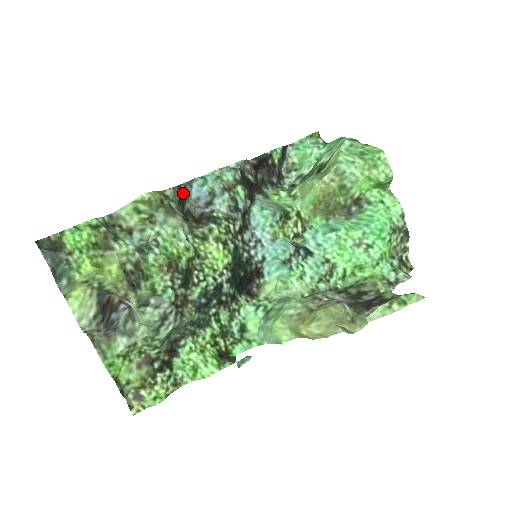
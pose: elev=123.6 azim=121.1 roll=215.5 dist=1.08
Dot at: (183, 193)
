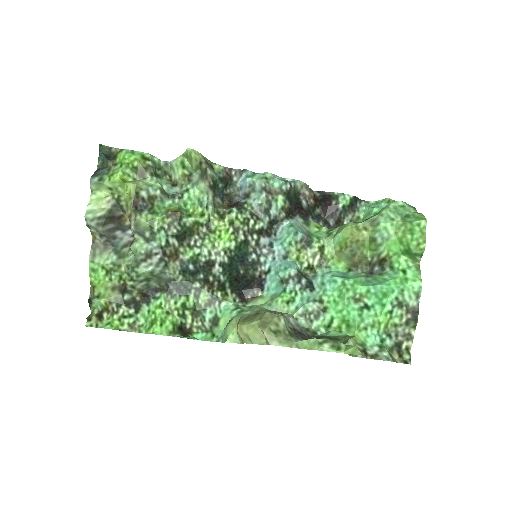
Dot at: (232, 177)
